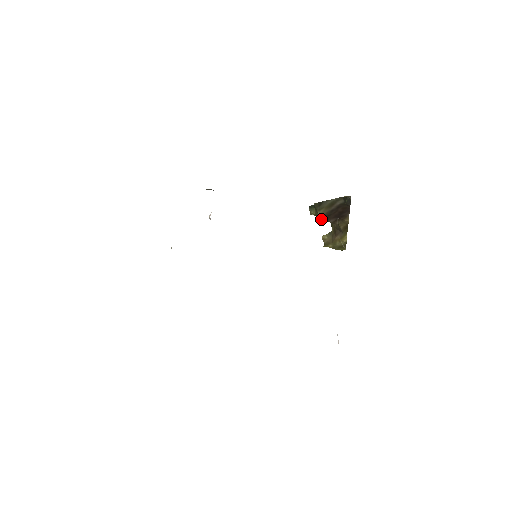
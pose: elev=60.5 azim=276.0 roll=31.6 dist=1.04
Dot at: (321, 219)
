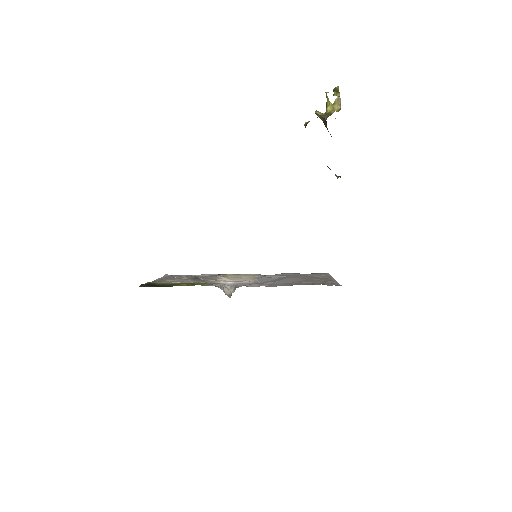
Dot at: occluded
